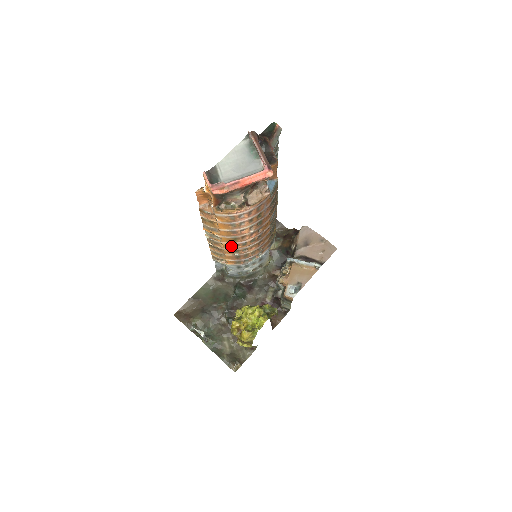
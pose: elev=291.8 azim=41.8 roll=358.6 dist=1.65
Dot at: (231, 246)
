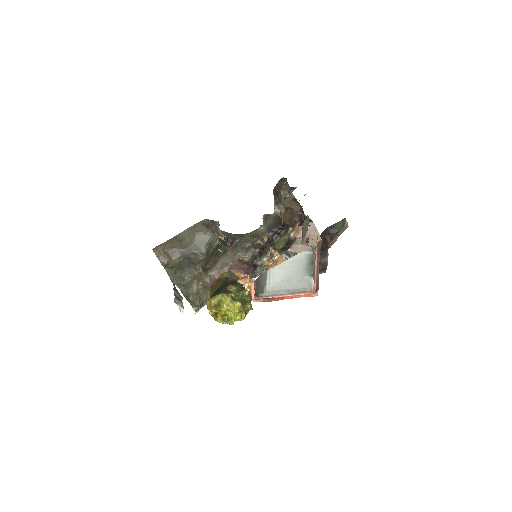
Dot at: occluded
